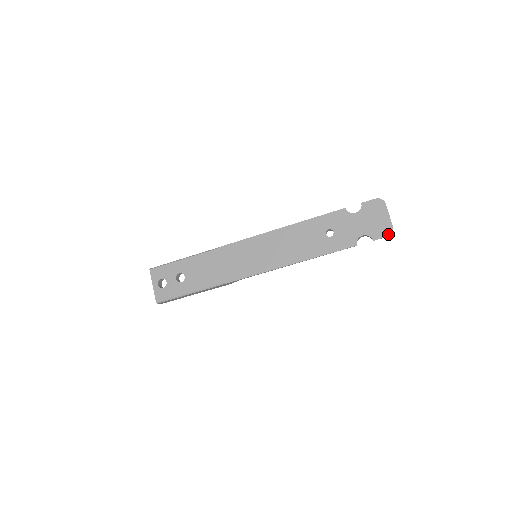
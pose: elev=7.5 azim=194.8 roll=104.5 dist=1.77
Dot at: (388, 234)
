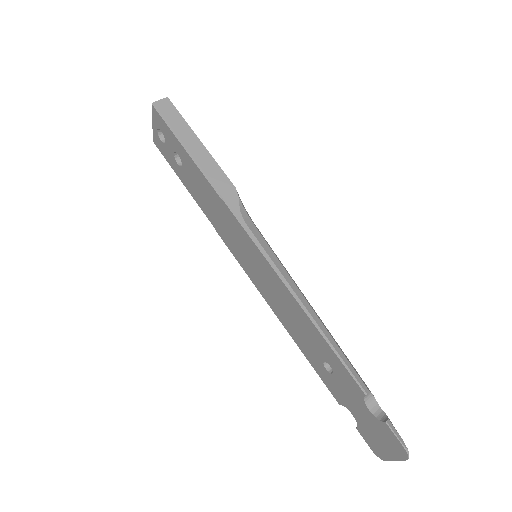
Dot at: (374, 451)
